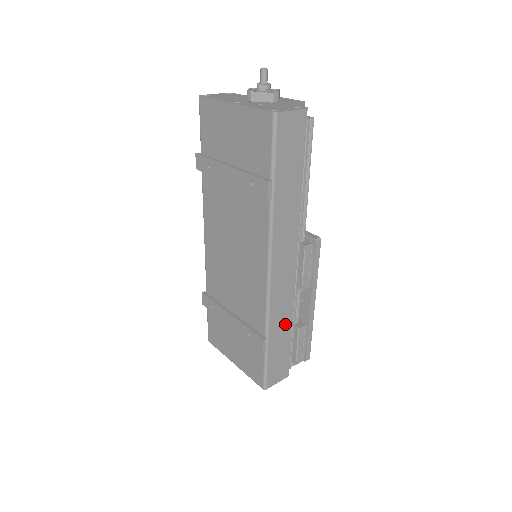
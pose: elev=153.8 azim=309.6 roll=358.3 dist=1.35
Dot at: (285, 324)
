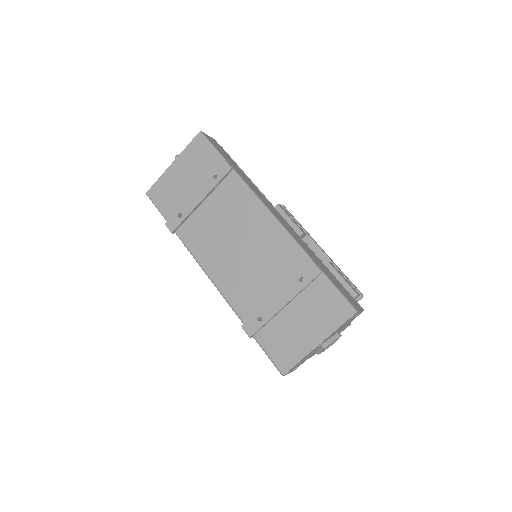
Dot at: (316, 259)
